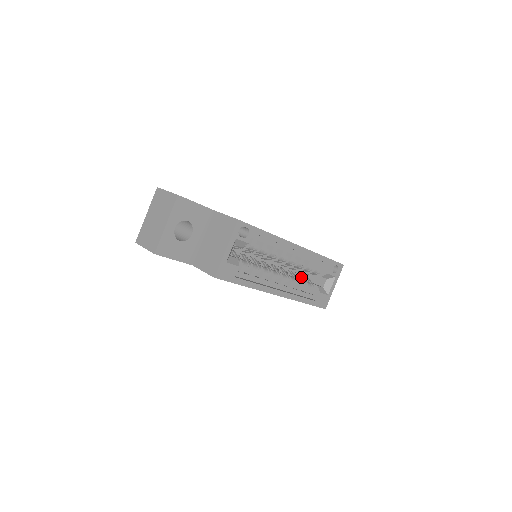
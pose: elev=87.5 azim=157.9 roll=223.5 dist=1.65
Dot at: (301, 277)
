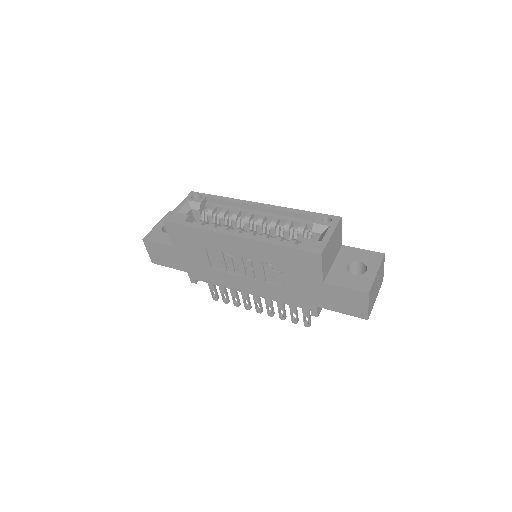
Dot at: occluded
